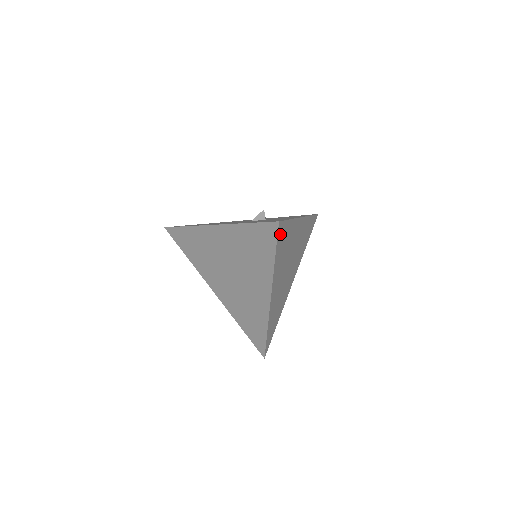
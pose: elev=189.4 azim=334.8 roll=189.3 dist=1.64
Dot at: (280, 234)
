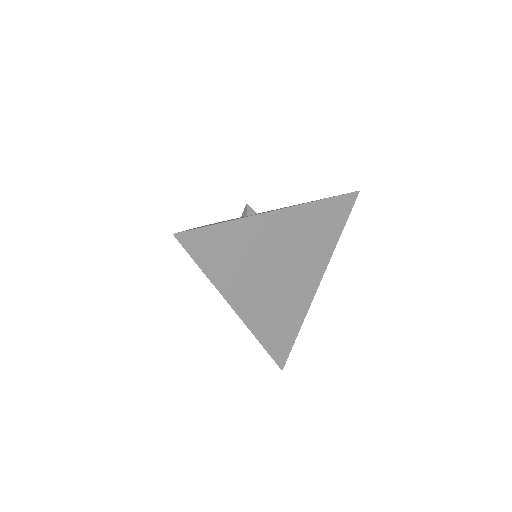
Dot at: (195, 245)
